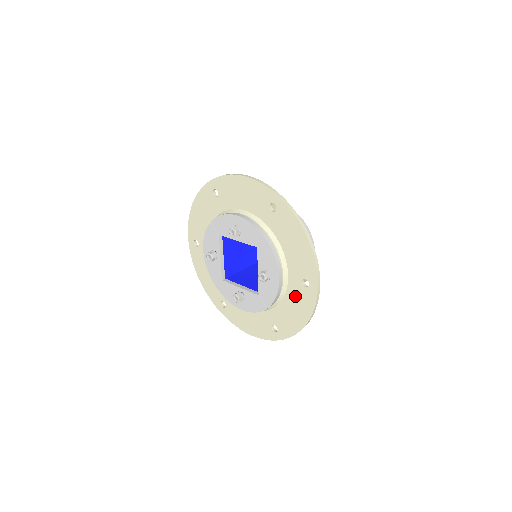
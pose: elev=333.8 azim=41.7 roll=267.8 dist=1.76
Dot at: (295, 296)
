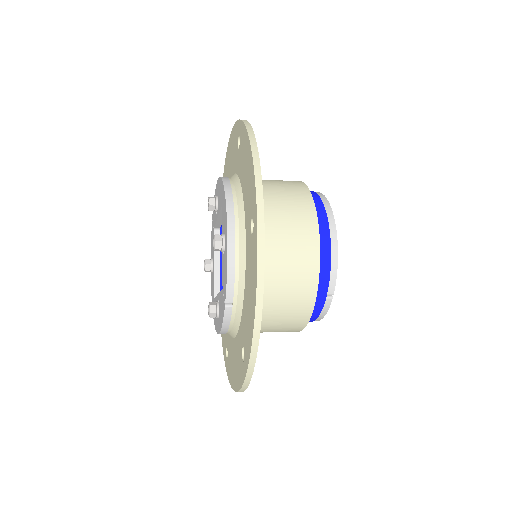
Dot at: (249, 264)
